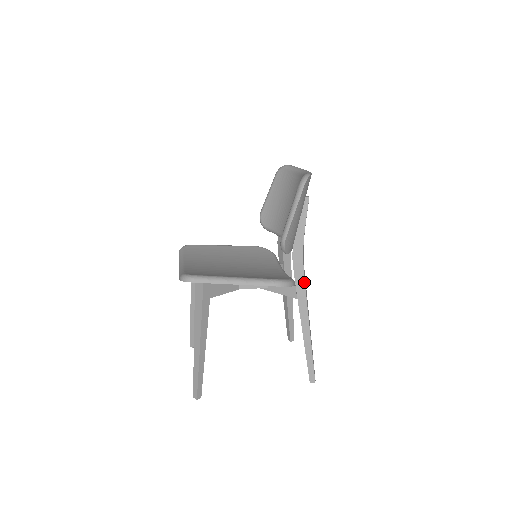
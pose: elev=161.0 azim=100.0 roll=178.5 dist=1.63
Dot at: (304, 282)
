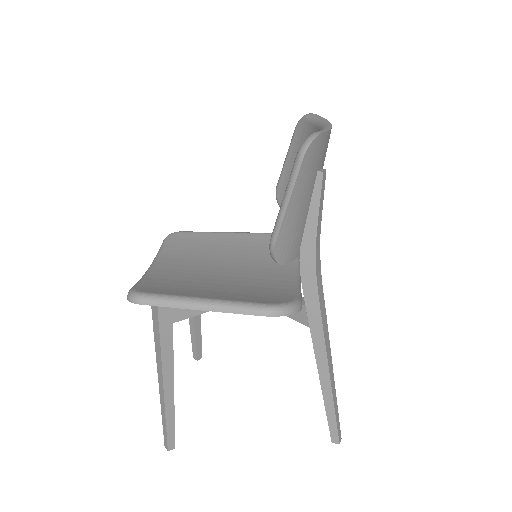
Dot at: (318, 304)
